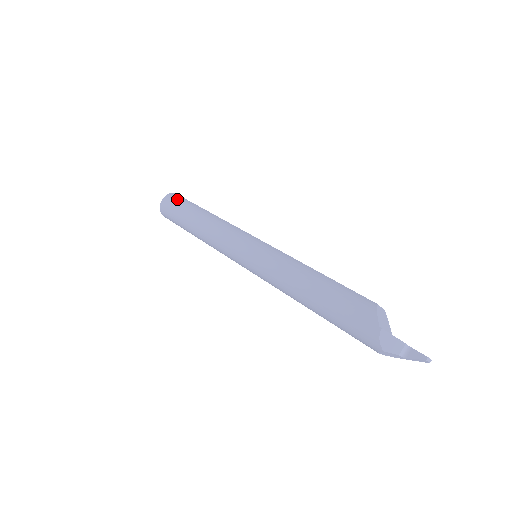
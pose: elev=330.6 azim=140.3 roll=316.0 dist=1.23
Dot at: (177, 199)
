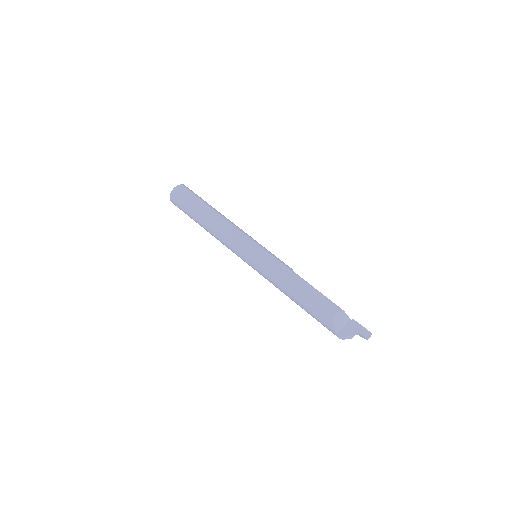
Dot at: (180, 203)
